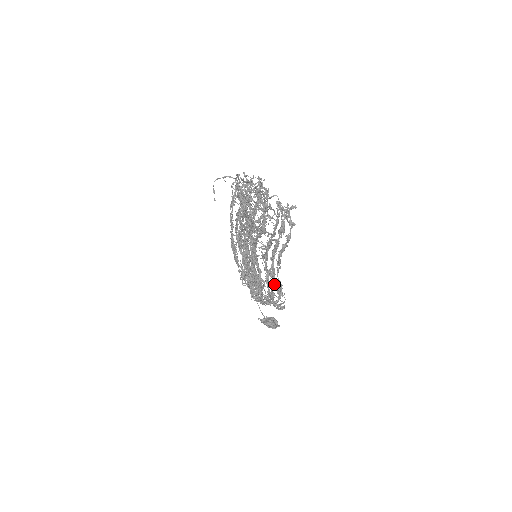
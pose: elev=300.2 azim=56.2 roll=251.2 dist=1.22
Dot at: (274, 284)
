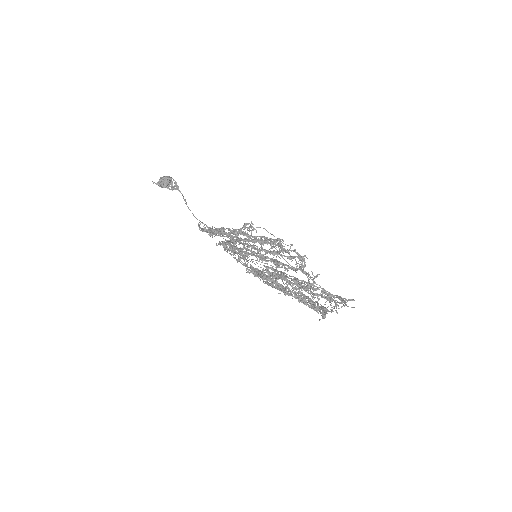
Dot at: occluded
